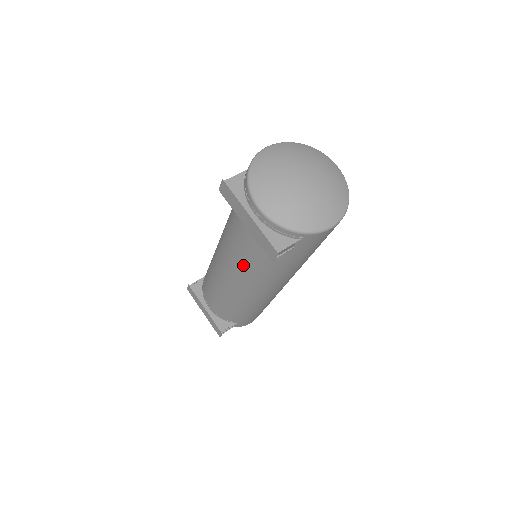
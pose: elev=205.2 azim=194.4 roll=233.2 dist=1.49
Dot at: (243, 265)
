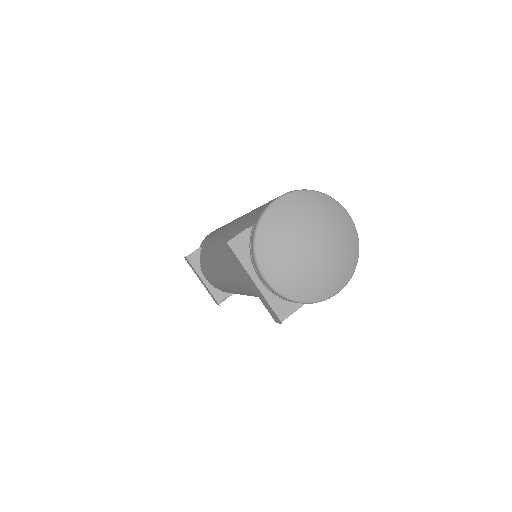
Dot at: (244, 289)
